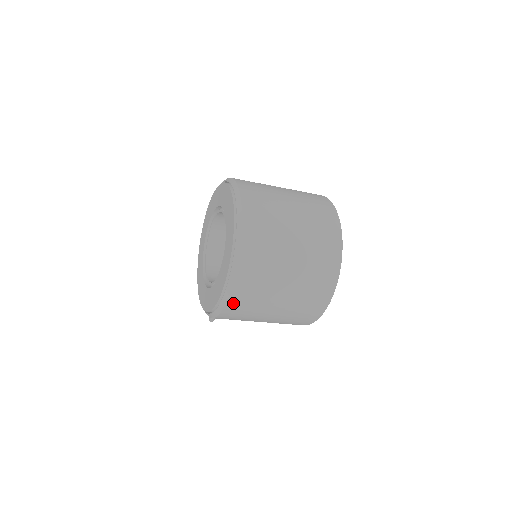
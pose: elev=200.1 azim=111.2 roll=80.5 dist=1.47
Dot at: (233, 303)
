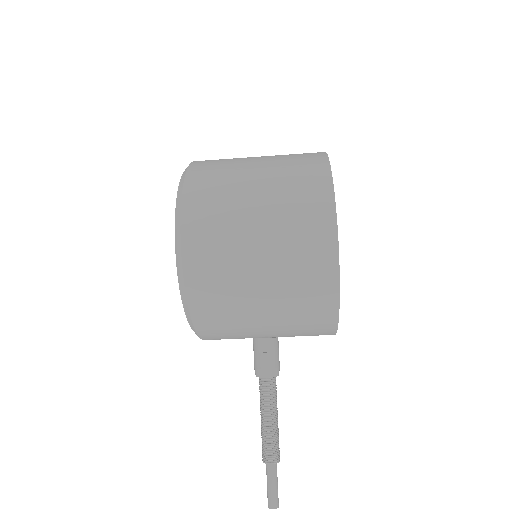
Dot at: (191, 207)
